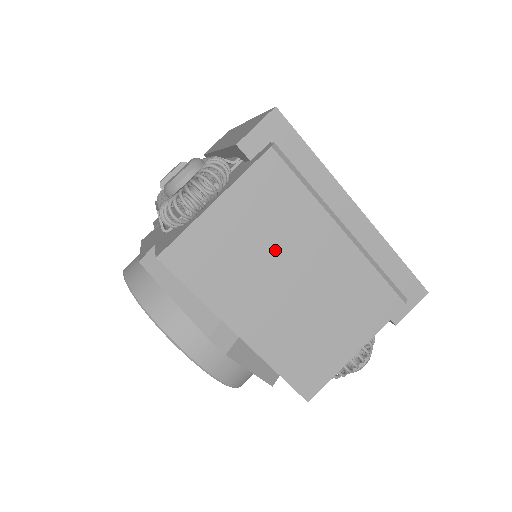
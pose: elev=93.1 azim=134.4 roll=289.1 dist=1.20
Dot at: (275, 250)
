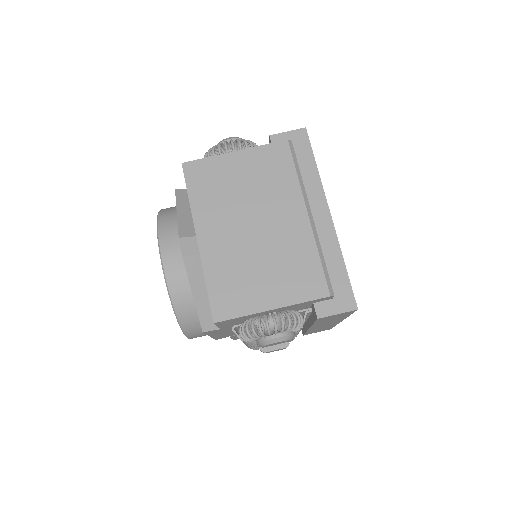
Dot at: (255, 200)
